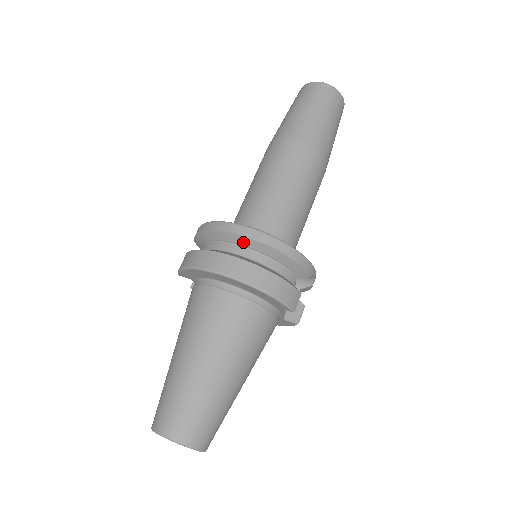
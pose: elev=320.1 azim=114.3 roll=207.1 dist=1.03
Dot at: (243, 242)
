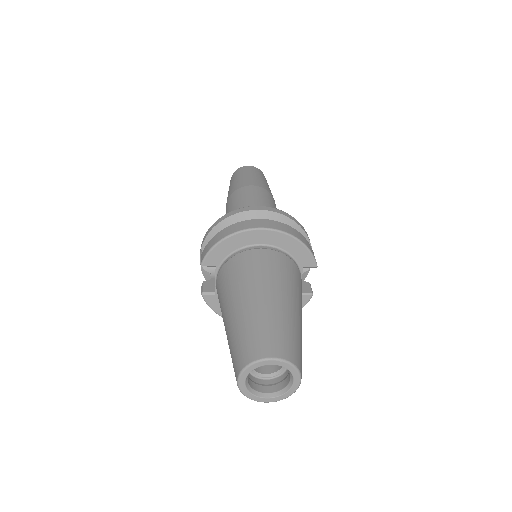
Dot at: (264, 216)
